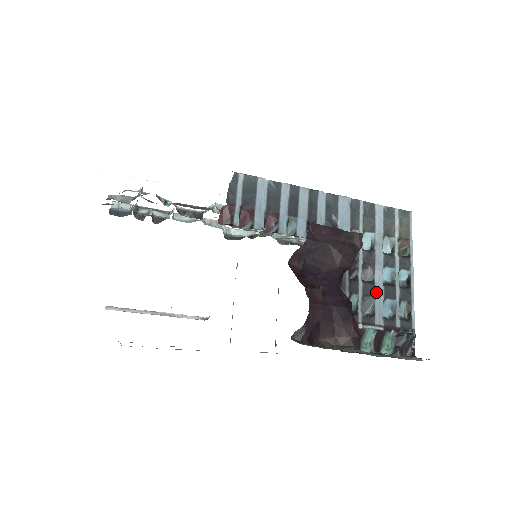
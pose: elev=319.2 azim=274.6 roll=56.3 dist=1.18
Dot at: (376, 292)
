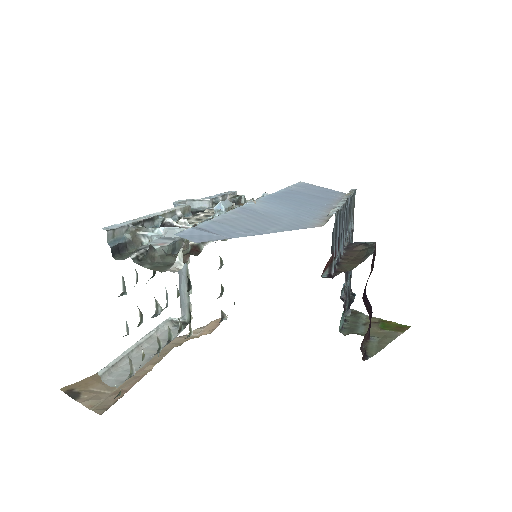
Dot at: (348, 274)
